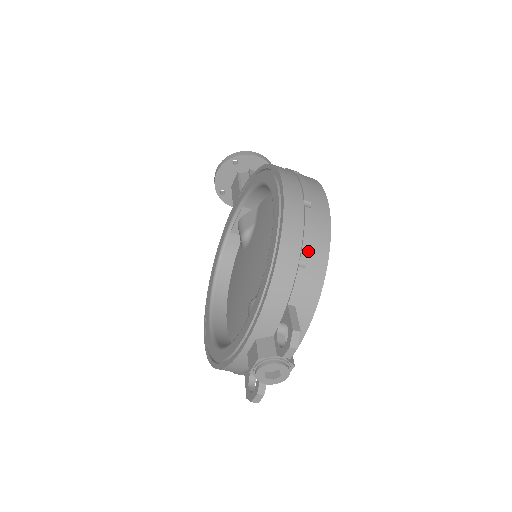
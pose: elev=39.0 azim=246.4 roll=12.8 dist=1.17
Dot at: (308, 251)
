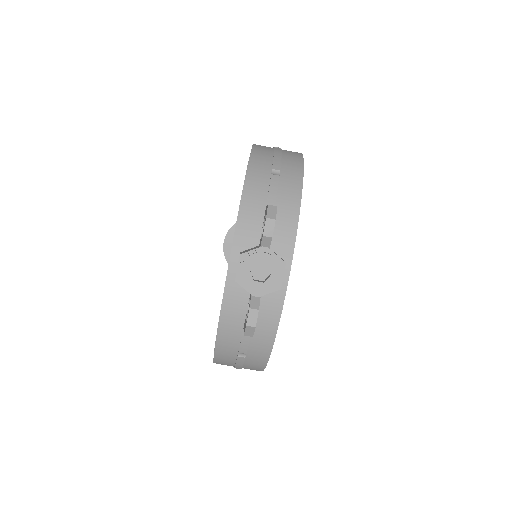
Dot at: (280, 165)
